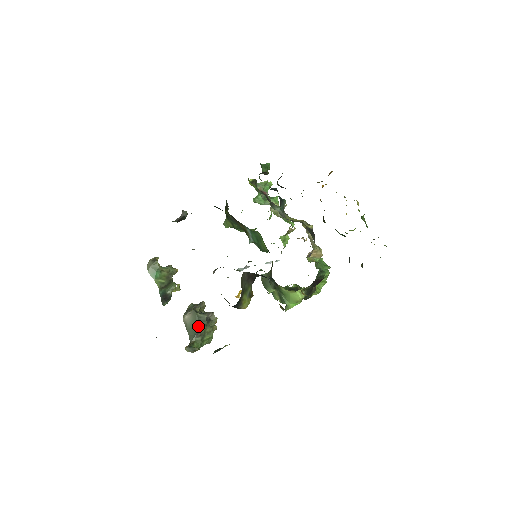
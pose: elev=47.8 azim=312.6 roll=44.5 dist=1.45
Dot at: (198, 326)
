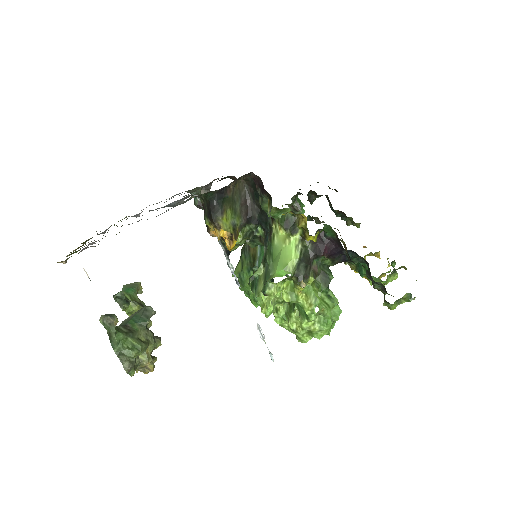
Dot at: (135, 319)
